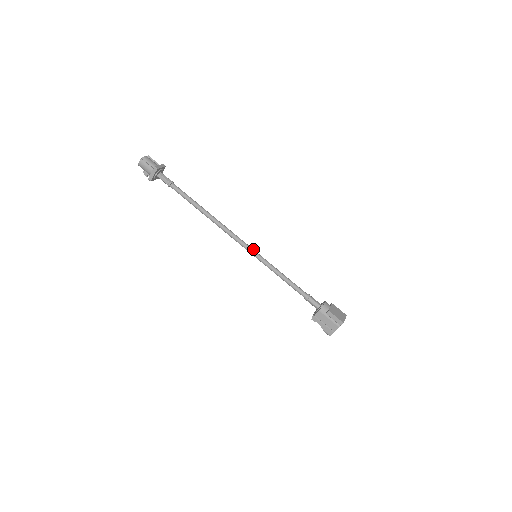
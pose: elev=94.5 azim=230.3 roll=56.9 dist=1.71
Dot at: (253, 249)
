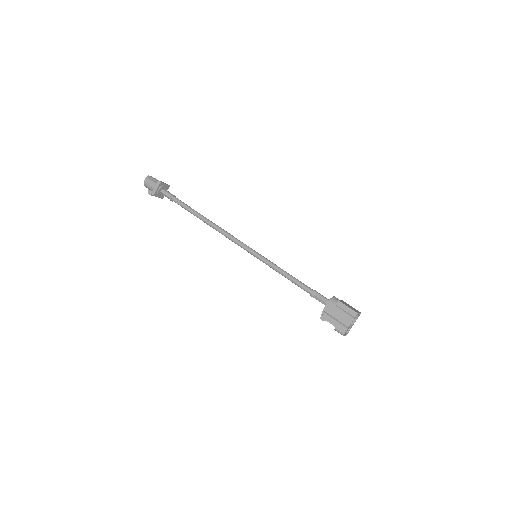
Dot at: occluded
